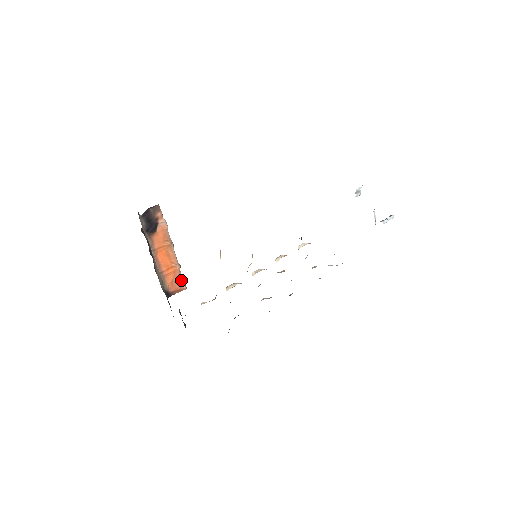
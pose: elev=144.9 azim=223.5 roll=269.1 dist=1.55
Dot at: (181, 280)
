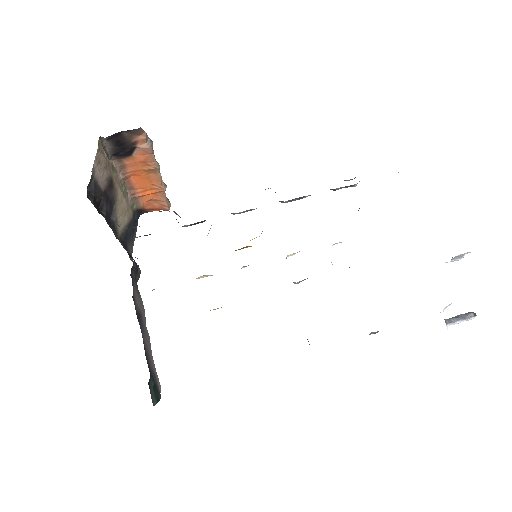
Dot at: (164, 200)
